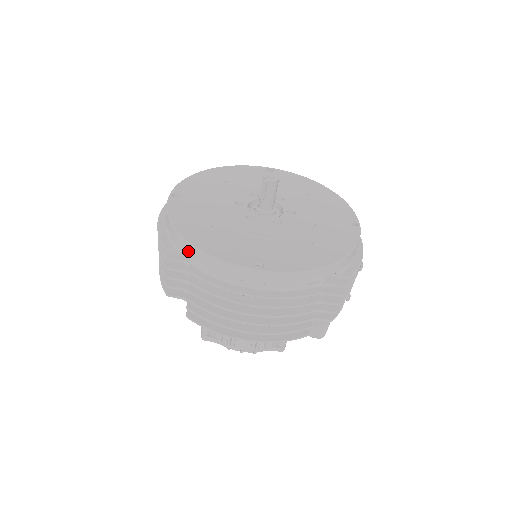
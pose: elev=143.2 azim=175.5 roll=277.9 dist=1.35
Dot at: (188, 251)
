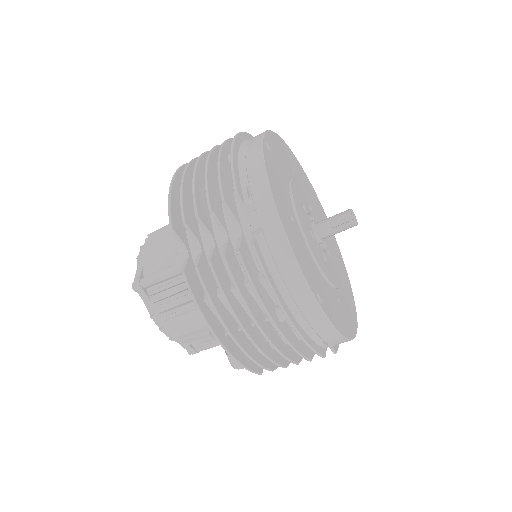
Dot at: (268, 225)
